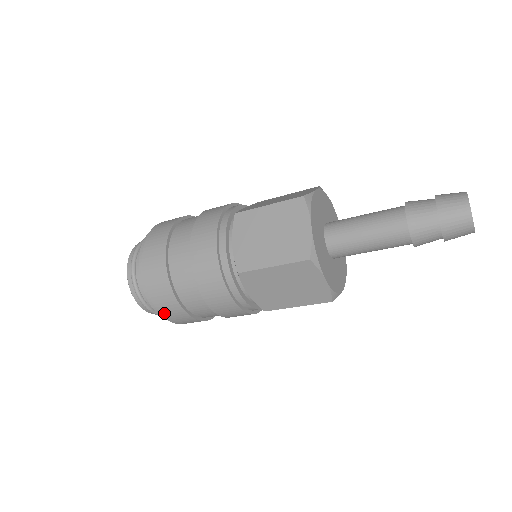
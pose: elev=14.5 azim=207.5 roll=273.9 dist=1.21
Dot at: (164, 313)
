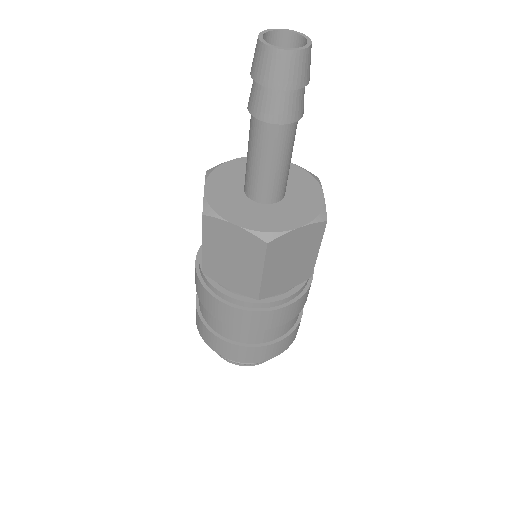
Dot at: (221, 353)
